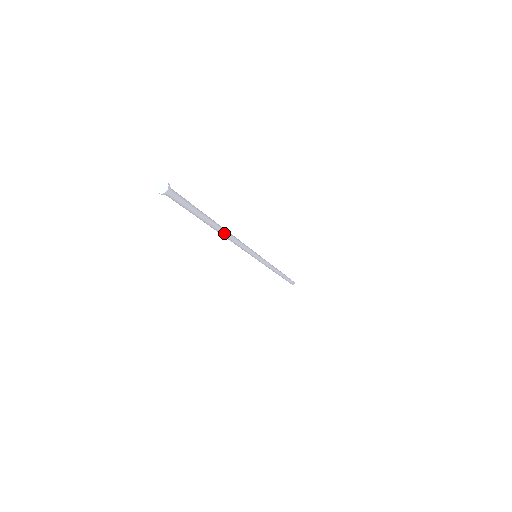
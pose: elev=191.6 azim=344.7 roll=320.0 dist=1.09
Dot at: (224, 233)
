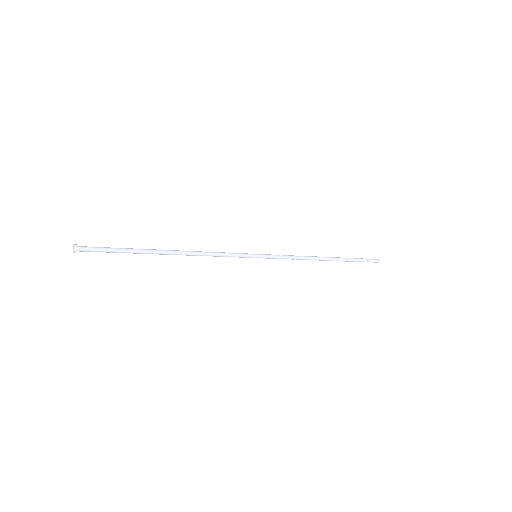
Dot at: (176, 254)
